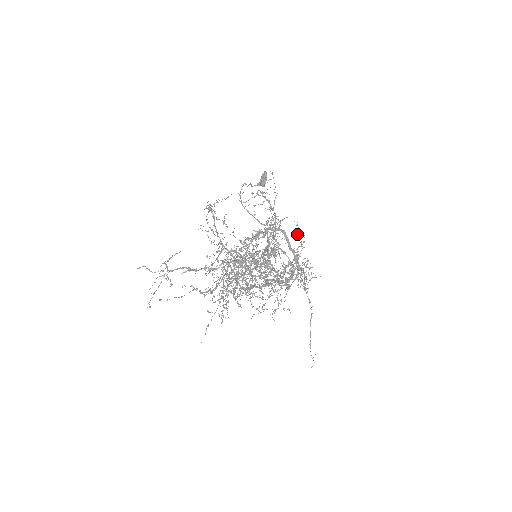
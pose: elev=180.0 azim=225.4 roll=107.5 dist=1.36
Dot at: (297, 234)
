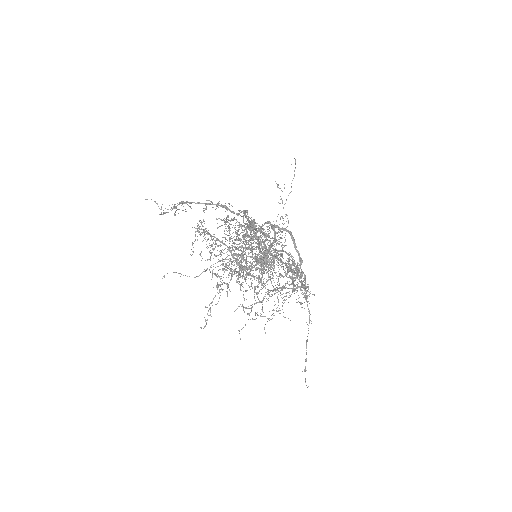
Dot at: (292, 259)
